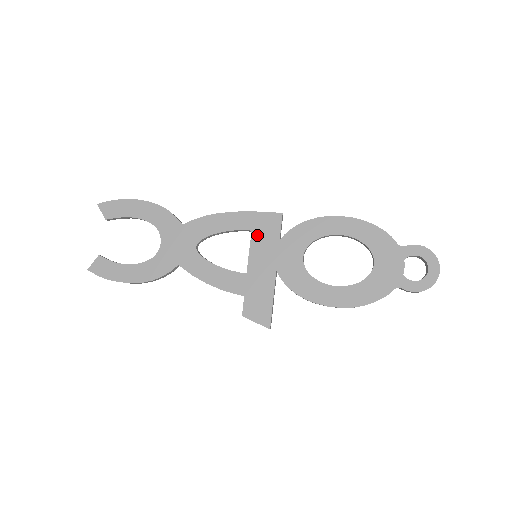
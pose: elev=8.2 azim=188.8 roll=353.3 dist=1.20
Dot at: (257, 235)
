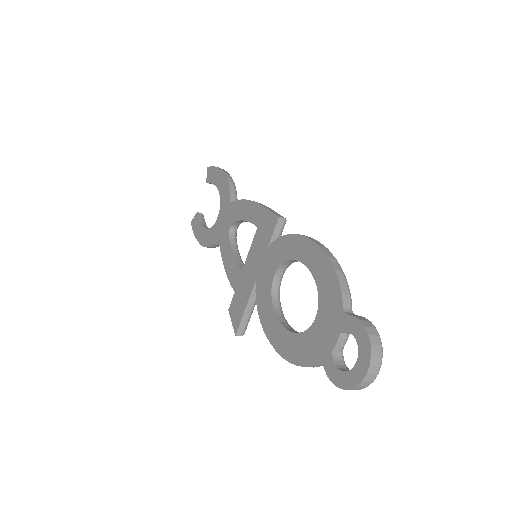
Dot at: (258, 234)
